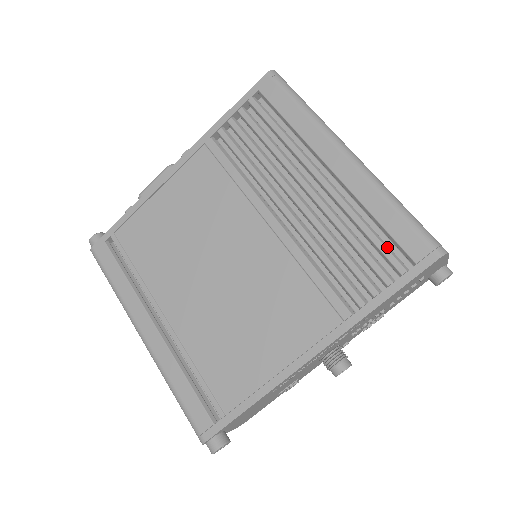
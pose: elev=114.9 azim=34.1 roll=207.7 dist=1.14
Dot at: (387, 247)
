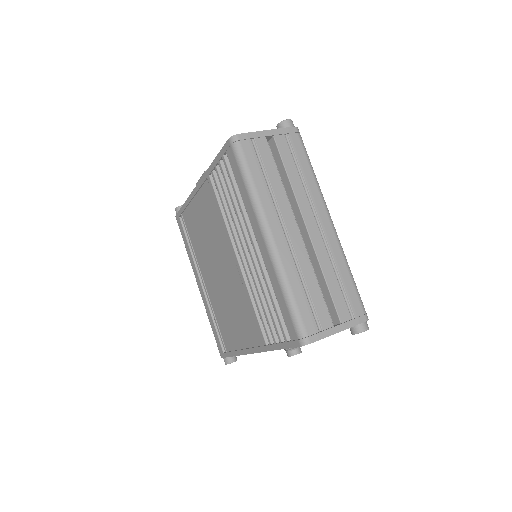
Dot at: (281, 319)
